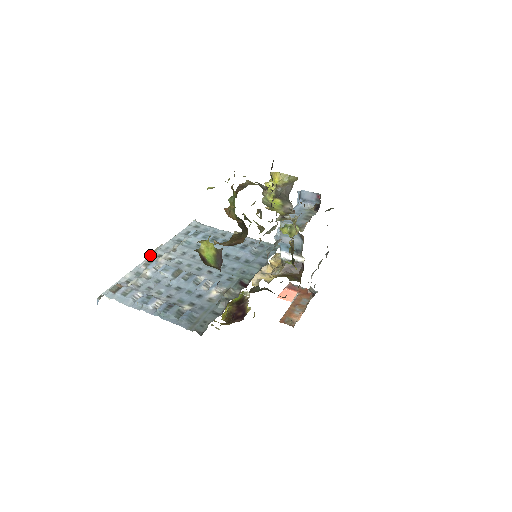
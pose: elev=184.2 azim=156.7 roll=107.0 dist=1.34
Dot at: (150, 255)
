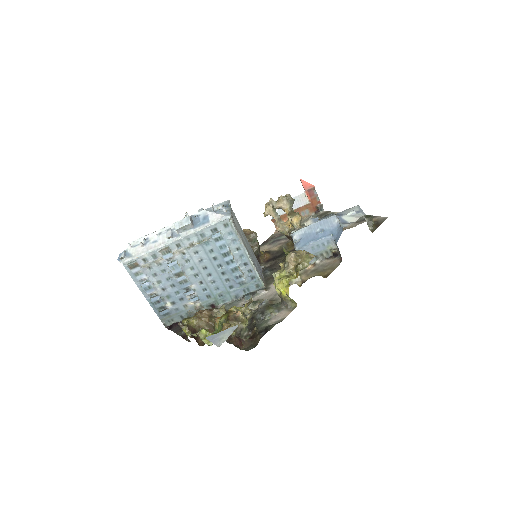
Dot at: (171, 243)
